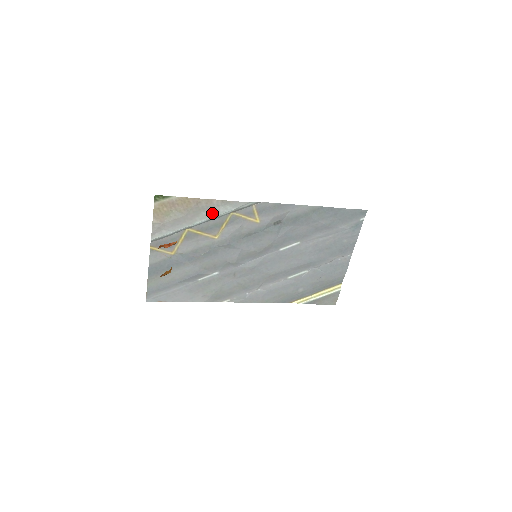
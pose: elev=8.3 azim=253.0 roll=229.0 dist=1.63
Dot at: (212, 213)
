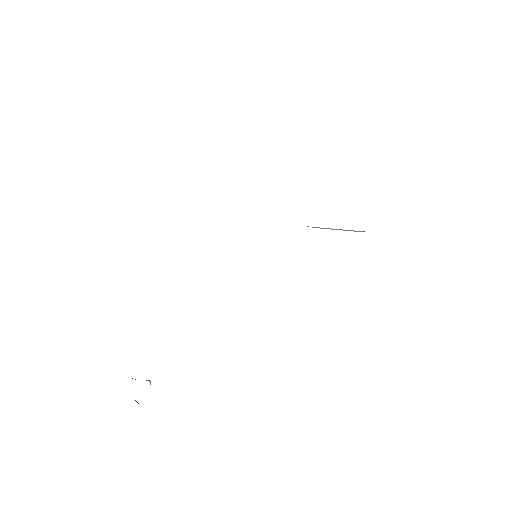
Dot at: occluded
